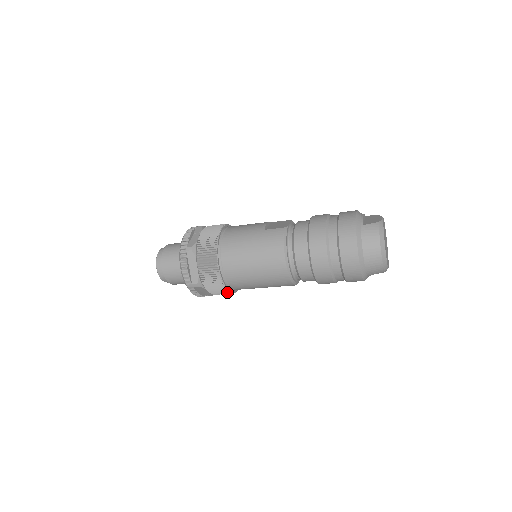
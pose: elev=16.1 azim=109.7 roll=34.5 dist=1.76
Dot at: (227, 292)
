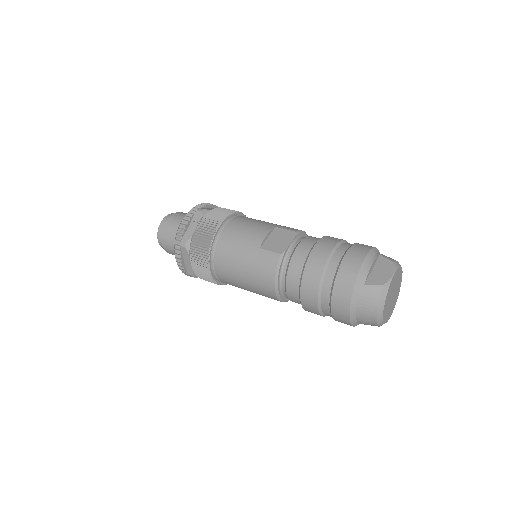
Dot at: occluded
